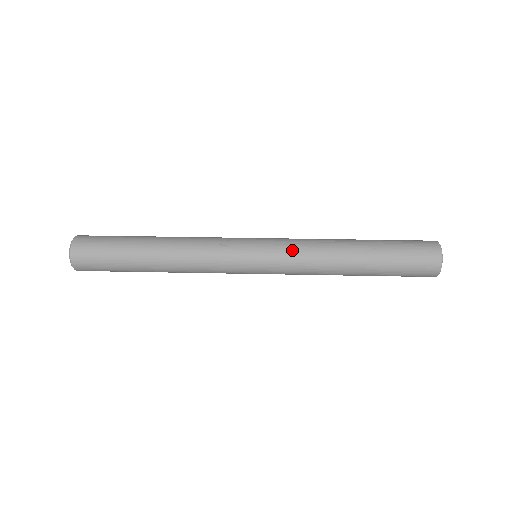
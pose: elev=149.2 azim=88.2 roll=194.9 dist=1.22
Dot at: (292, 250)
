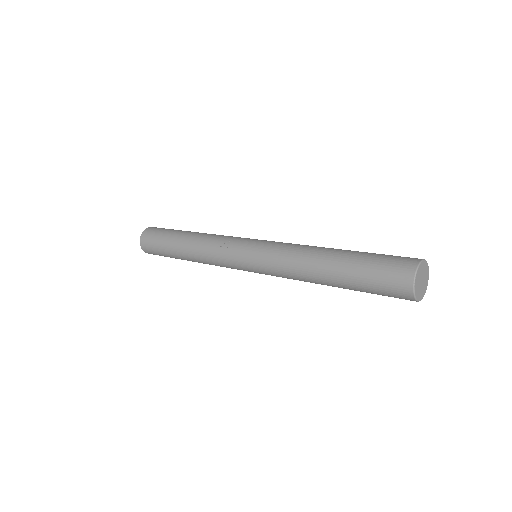
Dot at: (272, 258)
